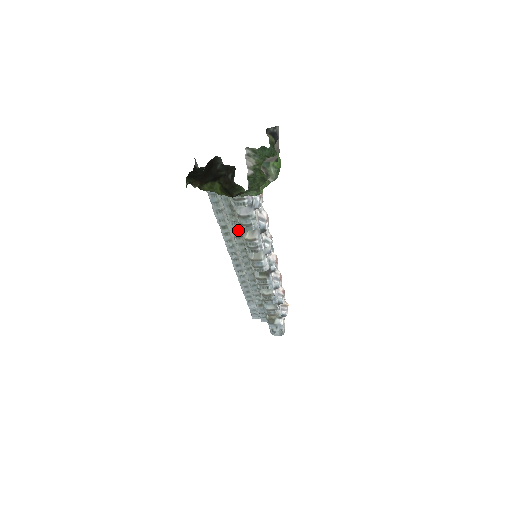
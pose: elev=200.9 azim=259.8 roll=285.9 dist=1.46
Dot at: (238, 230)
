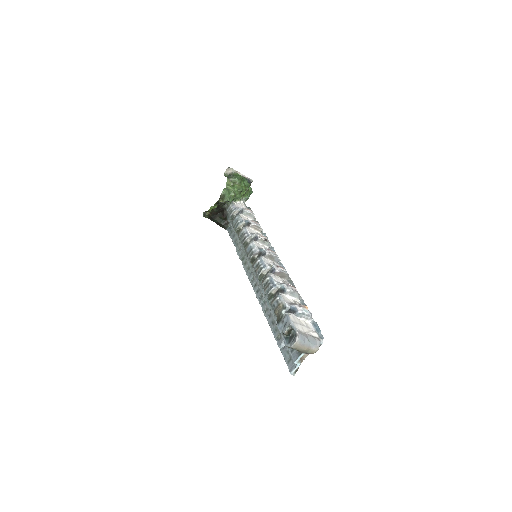
Dot at: occluded
